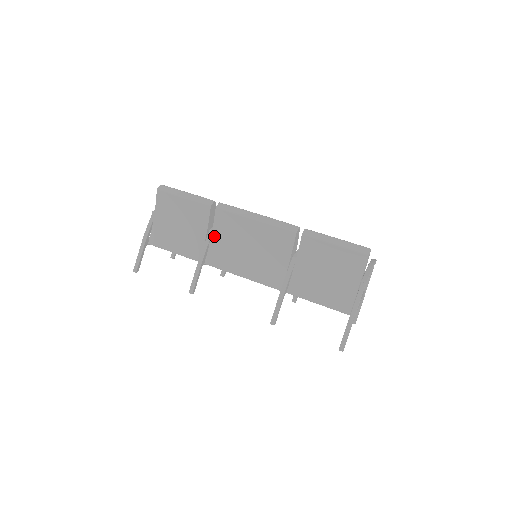
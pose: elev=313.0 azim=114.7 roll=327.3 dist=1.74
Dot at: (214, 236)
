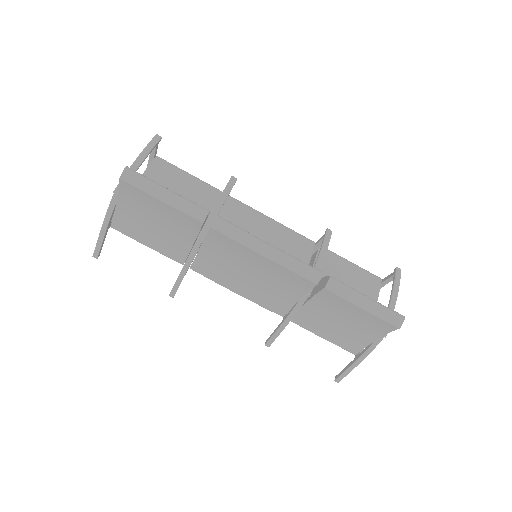
Dot at: (205, 248)
